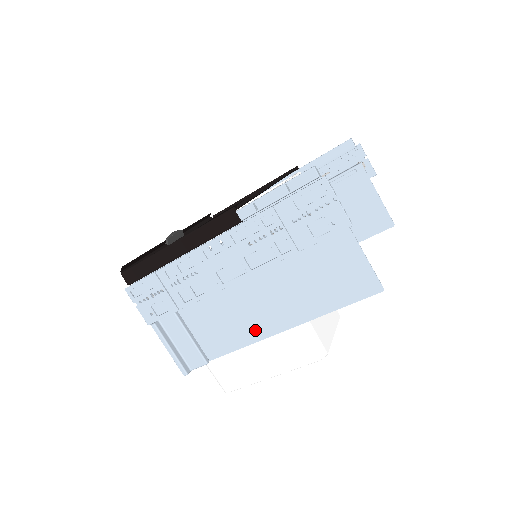
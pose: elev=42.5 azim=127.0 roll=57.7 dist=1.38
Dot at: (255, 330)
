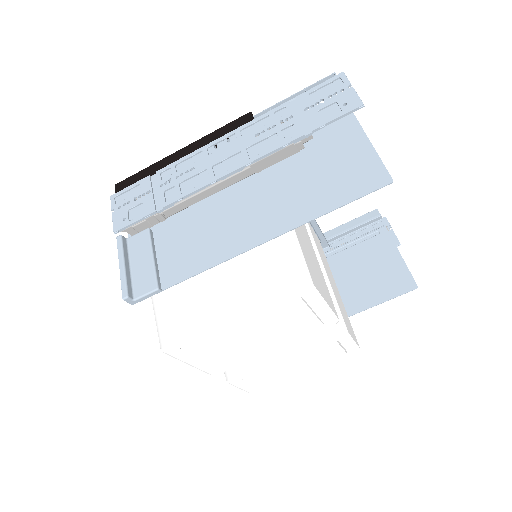
Dot at: (232, 244)
